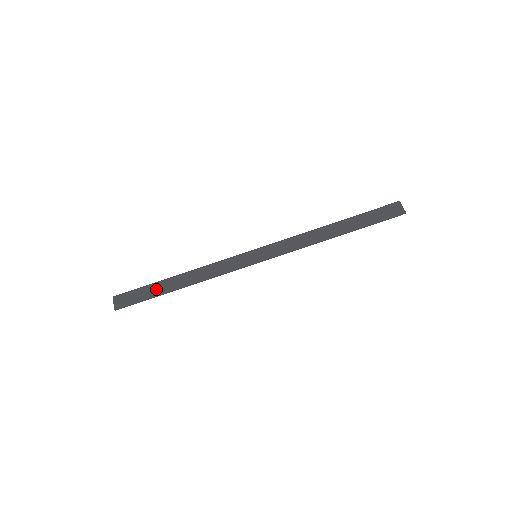
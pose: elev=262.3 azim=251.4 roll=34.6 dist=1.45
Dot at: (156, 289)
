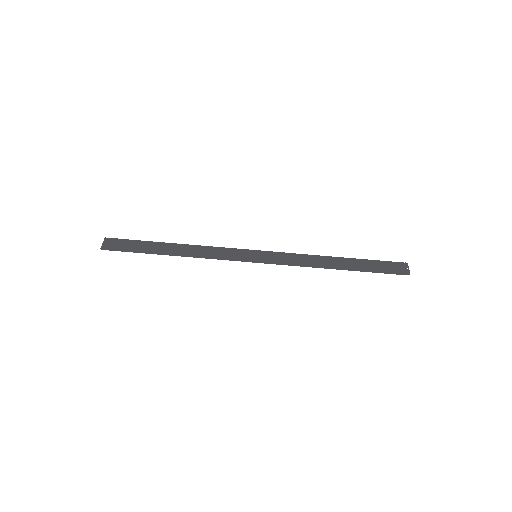
Dot at: (149, 247)
